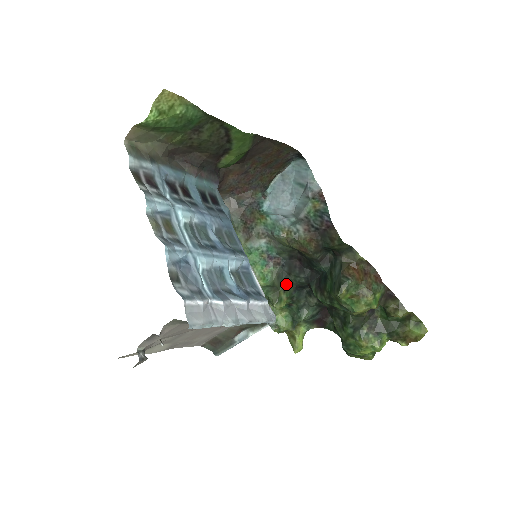
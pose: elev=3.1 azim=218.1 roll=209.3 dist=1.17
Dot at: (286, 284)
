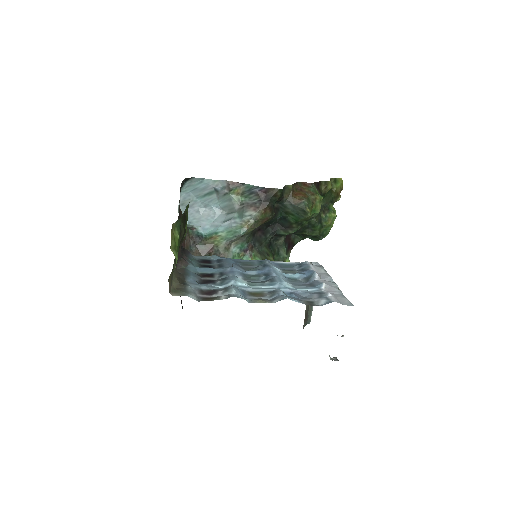
Dot at: (265, 251)
